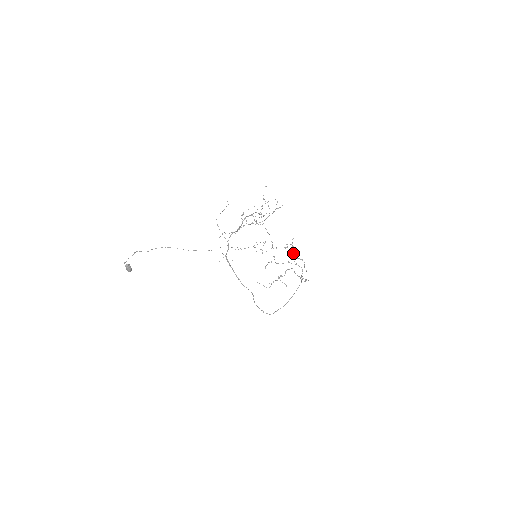
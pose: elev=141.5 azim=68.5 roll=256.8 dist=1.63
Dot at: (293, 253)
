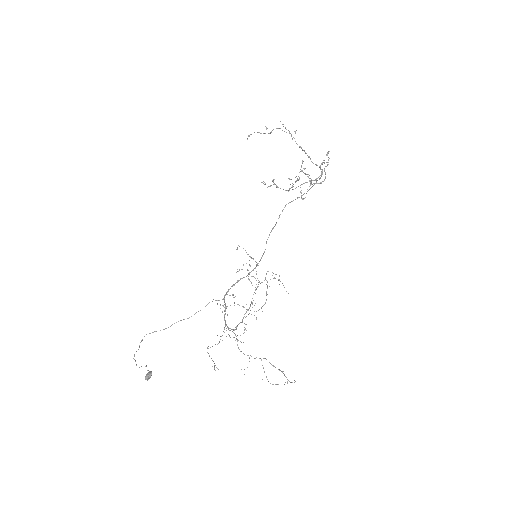
Dot at: occluded
